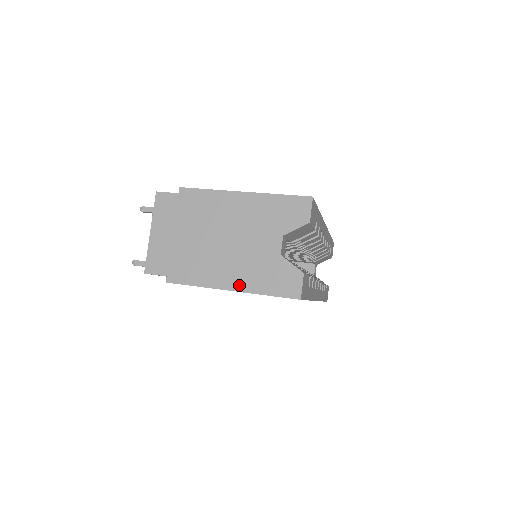
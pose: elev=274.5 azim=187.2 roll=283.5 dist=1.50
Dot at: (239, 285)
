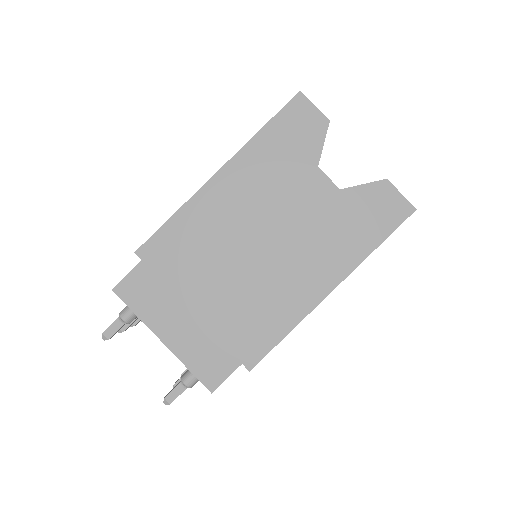
Dot at: (334, 274)
